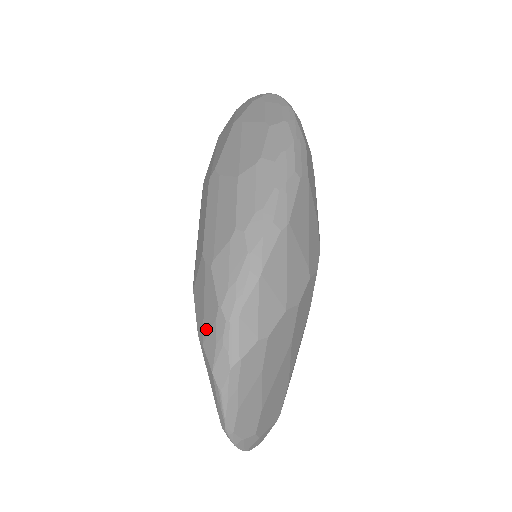
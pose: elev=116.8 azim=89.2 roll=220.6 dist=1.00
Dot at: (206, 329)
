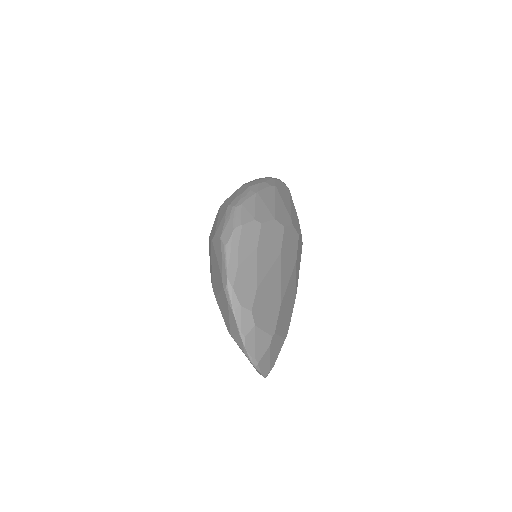
Dot at: (218, 225)
